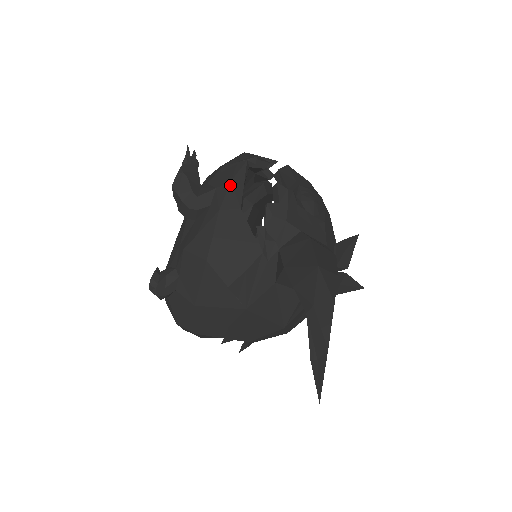
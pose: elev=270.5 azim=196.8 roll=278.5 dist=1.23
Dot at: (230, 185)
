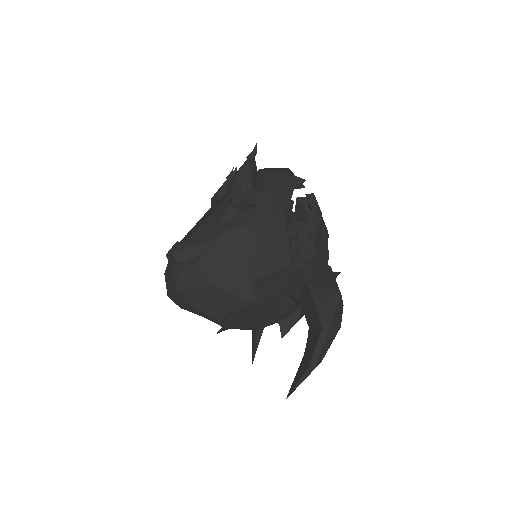
Dot at: (282, 195)
